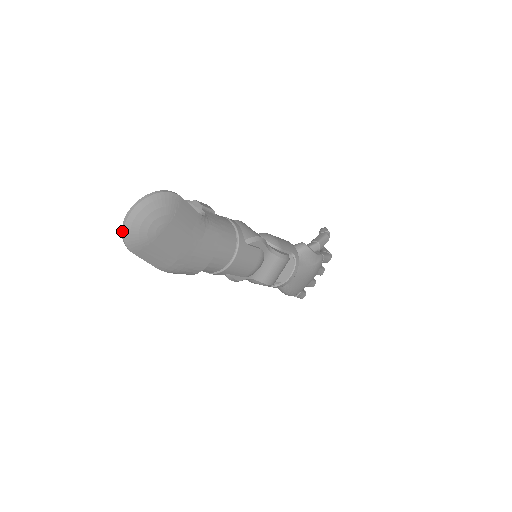
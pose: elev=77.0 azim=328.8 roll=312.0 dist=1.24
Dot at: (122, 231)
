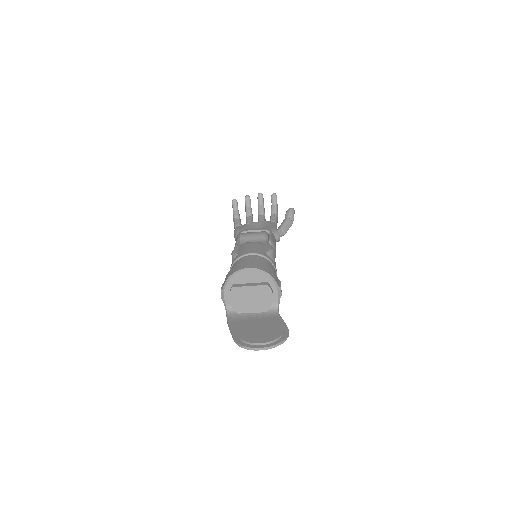
Dot at: (247, 348)
